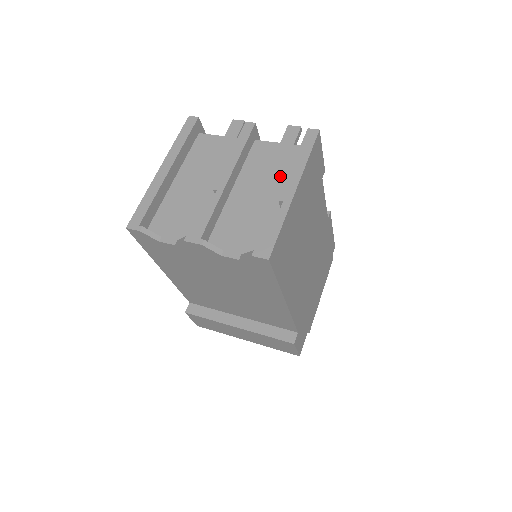
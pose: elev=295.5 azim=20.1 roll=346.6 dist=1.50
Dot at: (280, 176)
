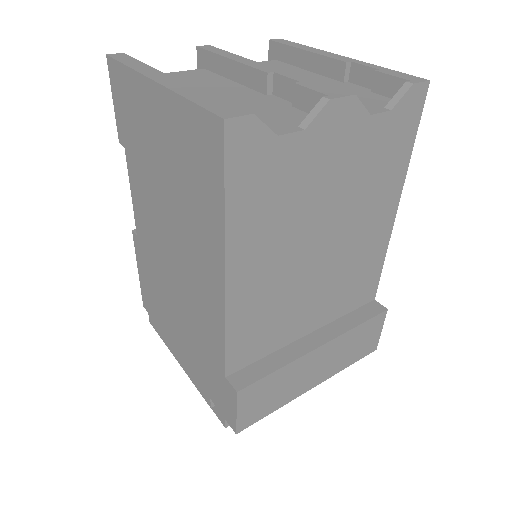
Dot at: (295, 72)
